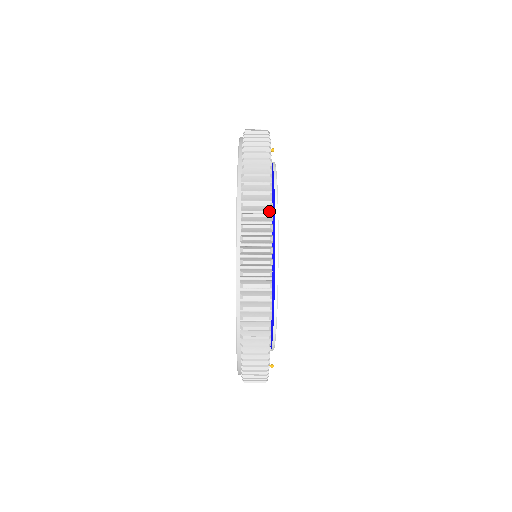
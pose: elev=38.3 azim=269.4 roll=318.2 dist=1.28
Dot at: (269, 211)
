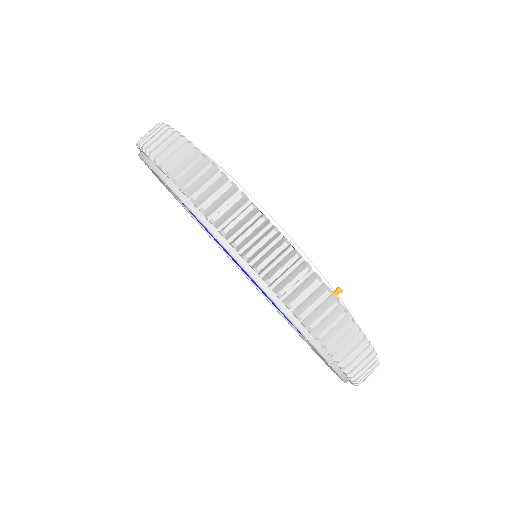
Dot at: occluded
